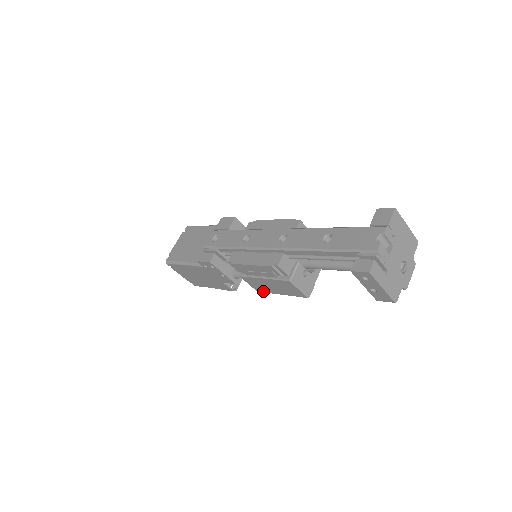
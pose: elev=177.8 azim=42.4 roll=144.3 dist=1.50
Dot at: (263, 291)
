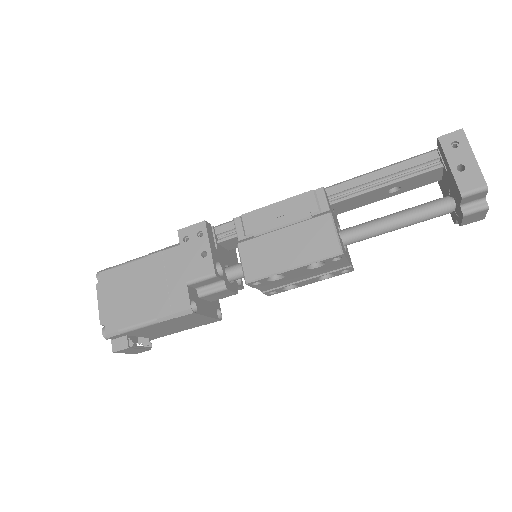
Dot at: (260, 274)
